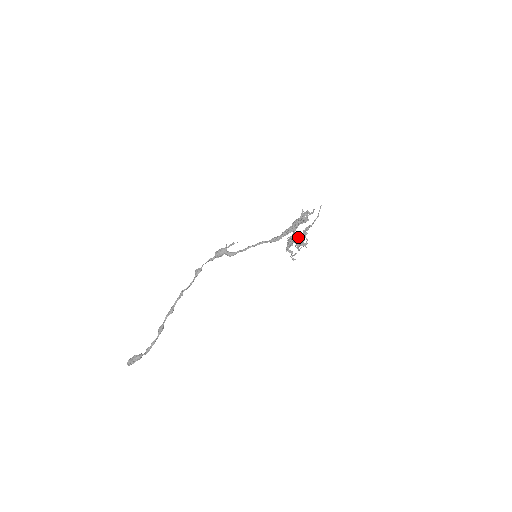
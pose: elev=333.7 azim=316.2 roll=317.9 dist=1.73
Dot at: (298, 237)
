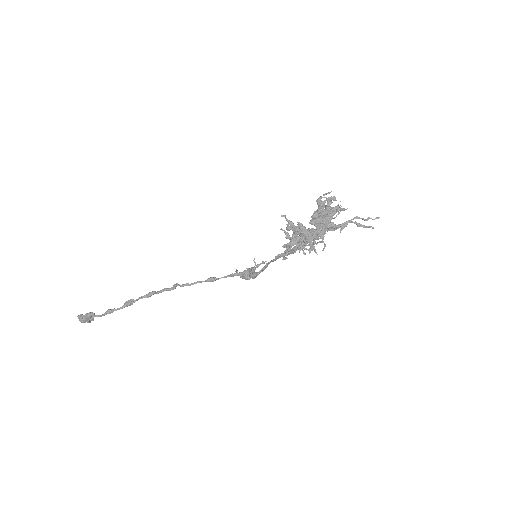
Dot at: (308, 231)
